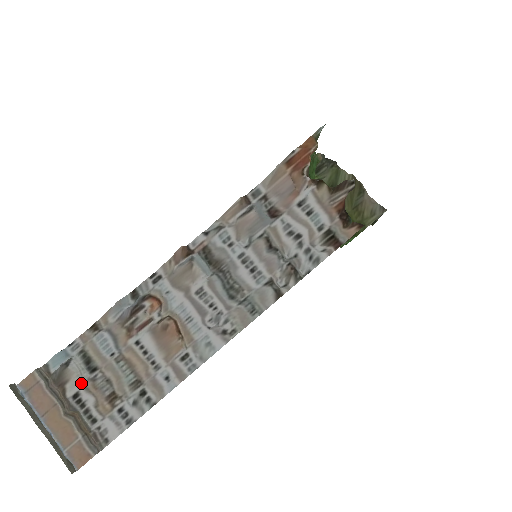
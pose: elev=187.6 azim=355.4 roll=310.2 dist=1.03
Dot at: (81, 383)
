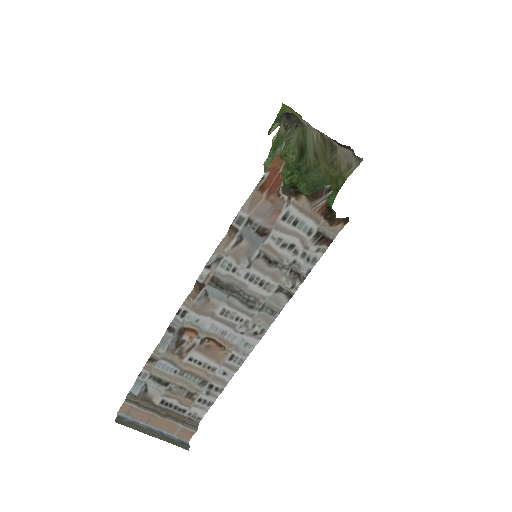
Dot at: (162, 395)
